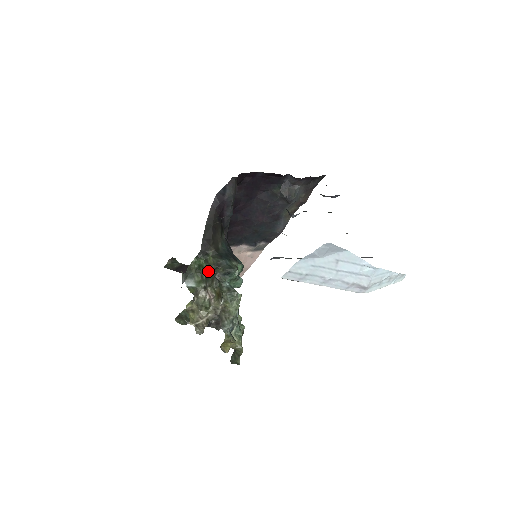
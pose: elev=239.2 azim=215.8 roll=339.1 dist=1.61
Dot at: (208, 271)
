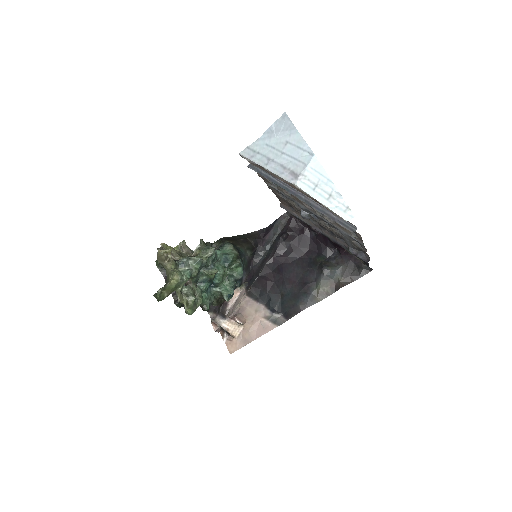
Dot at: occluded
